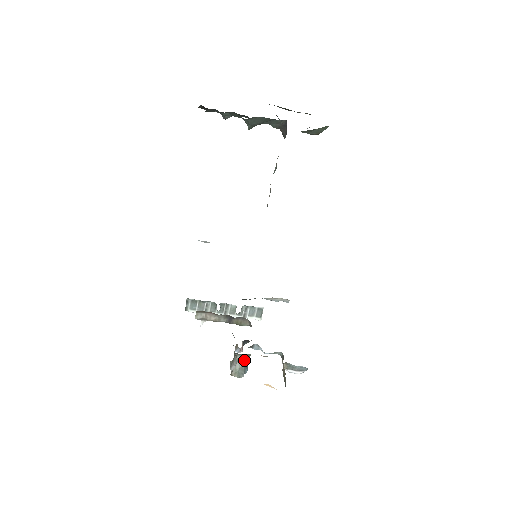
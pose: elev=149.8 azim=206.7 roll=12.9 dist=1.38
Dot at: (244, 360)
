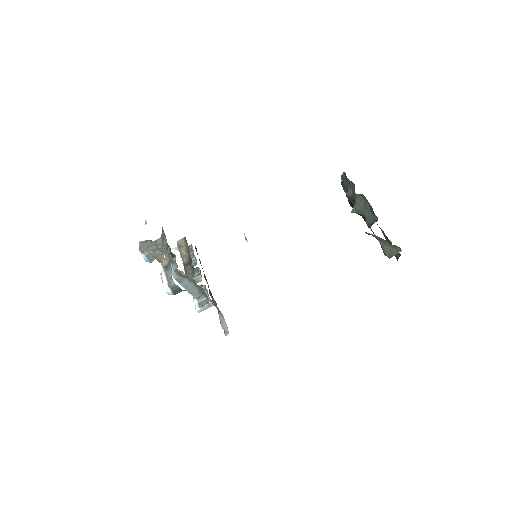
Dot at: (158, 245)
